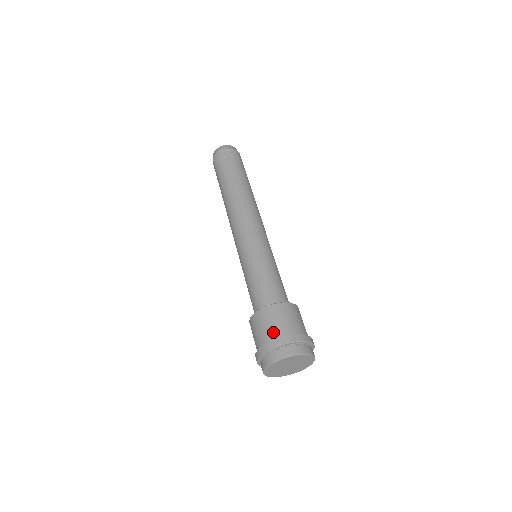
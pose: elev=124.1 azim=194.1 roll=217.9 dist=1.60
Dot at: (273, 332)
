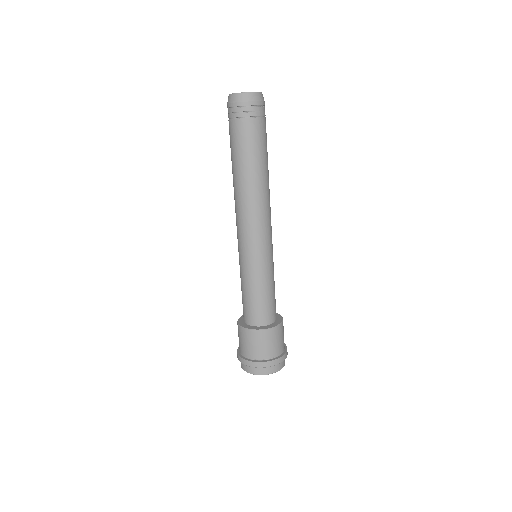
Dot at: (246, 352)
